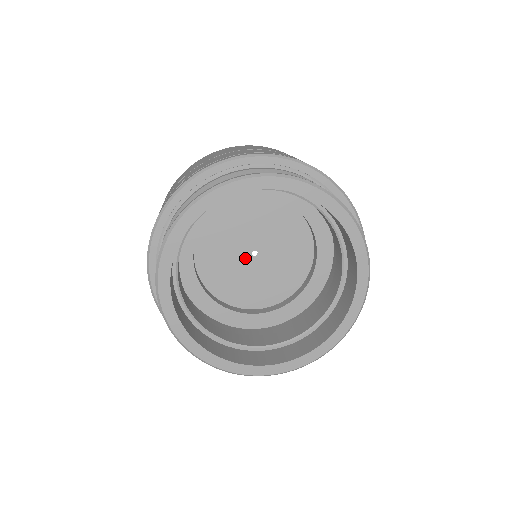
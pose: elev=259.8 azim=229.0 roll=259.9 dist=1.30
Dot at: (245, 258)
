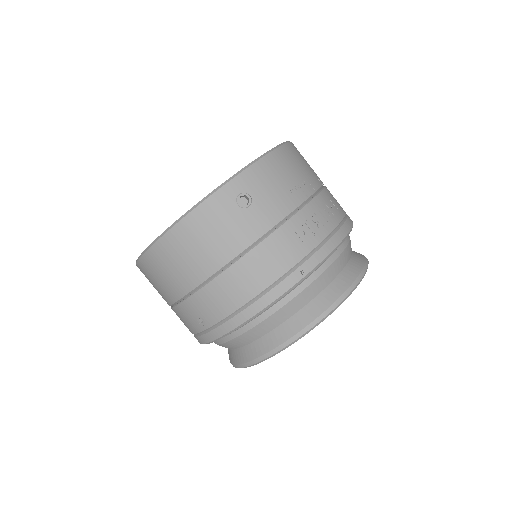
Dot at: occluded
